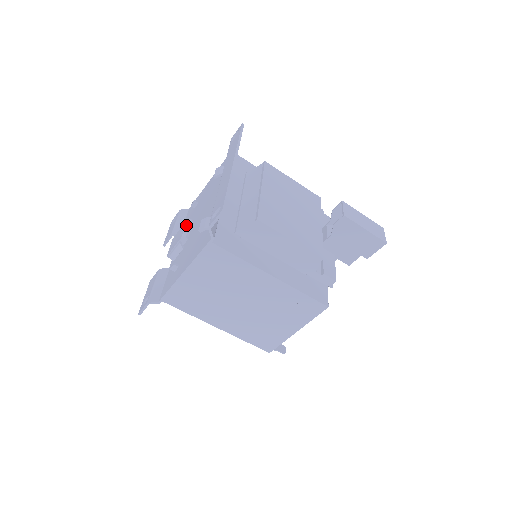
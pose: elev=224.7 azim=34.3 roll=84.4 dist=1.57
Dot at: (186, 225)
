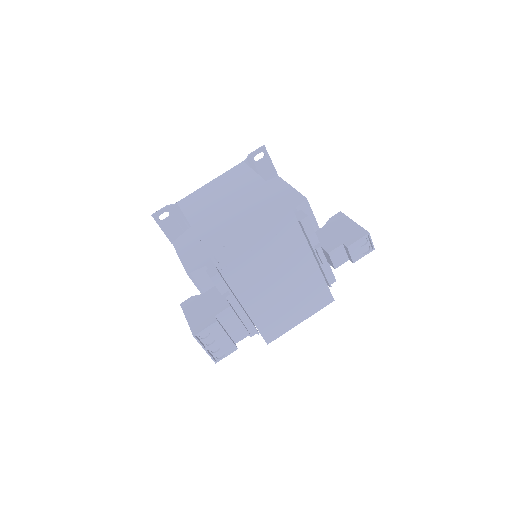
Dot at: occluded
